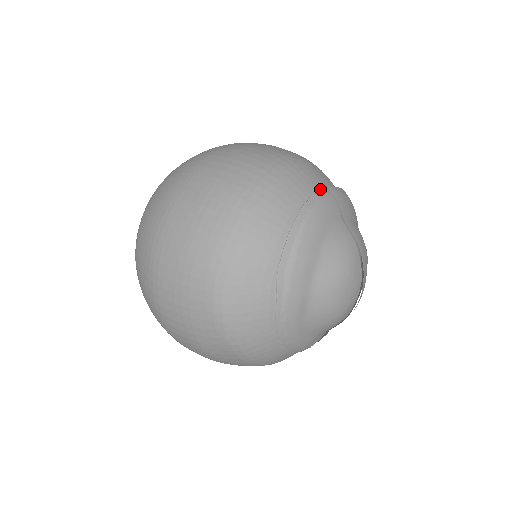
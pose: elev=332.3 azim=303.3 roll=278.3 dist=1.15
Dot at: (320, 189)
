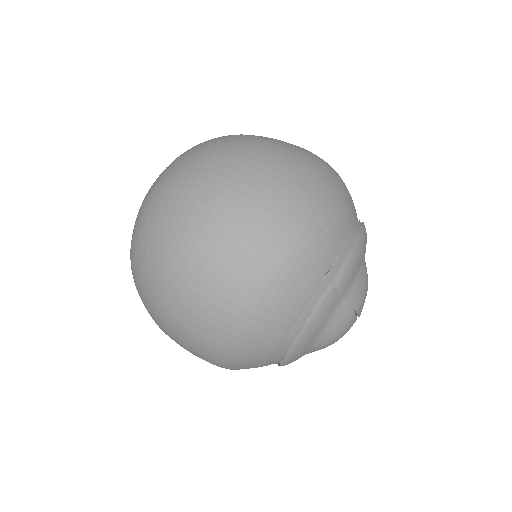
Dot at: (320, 286)
